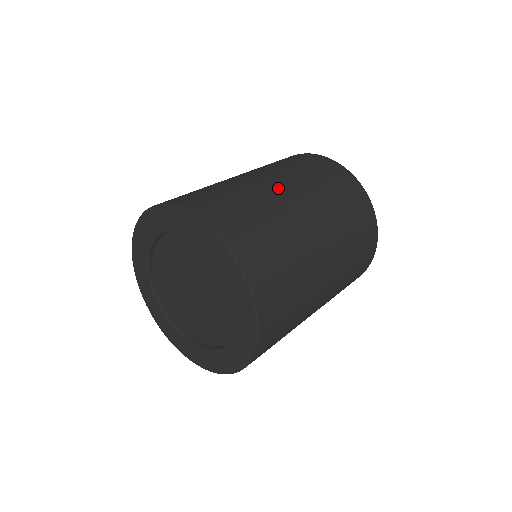
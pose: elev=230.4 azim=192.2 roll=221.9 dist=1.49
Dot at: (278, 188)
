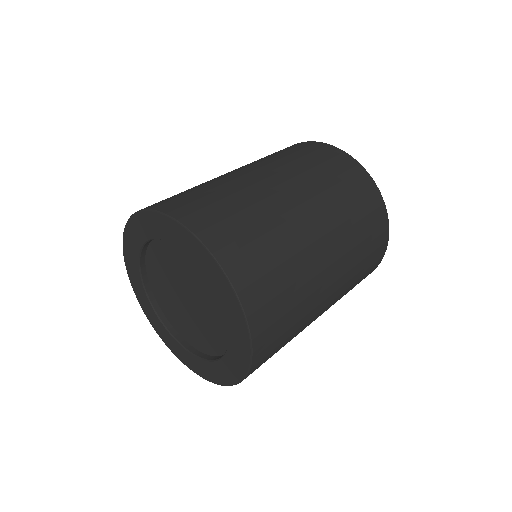
Dot at: (230, 172)
